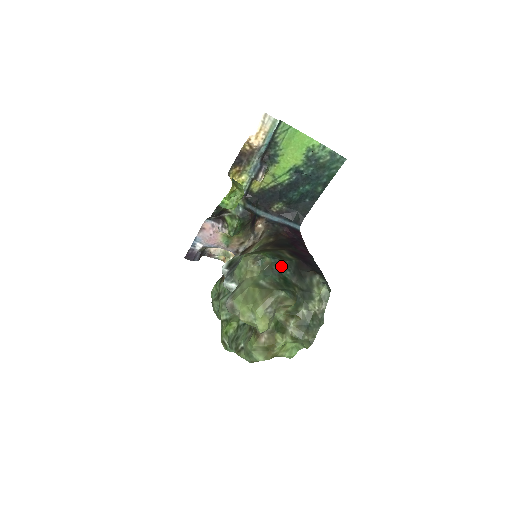
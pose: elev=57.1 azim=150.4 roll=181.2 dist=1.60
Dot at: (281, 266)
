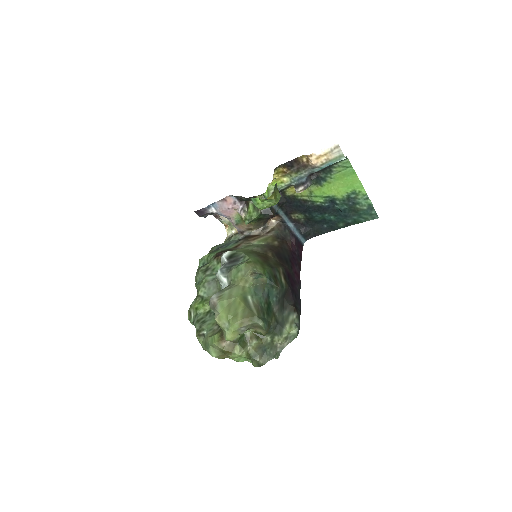
Dot at: (272, 290)
